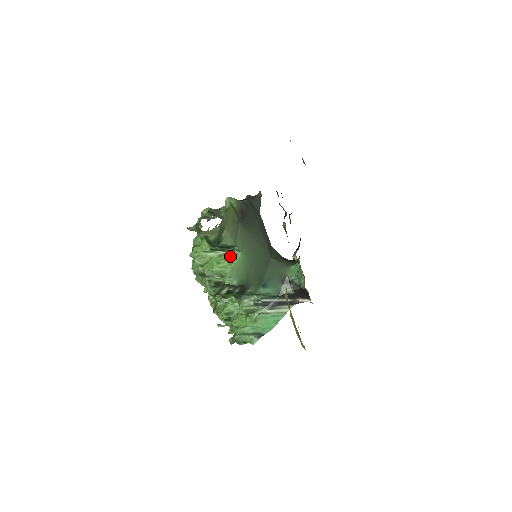
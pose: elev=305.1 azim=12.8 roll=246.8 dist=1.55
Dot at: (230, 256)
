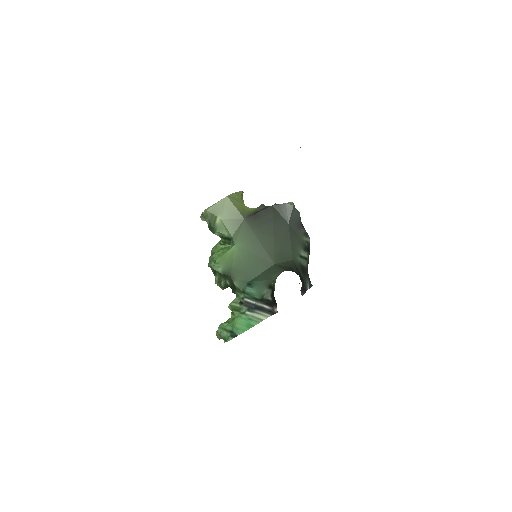
Dot at: (228, 247)
